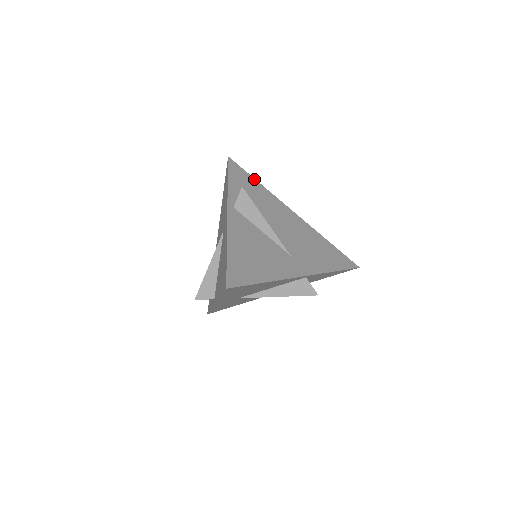
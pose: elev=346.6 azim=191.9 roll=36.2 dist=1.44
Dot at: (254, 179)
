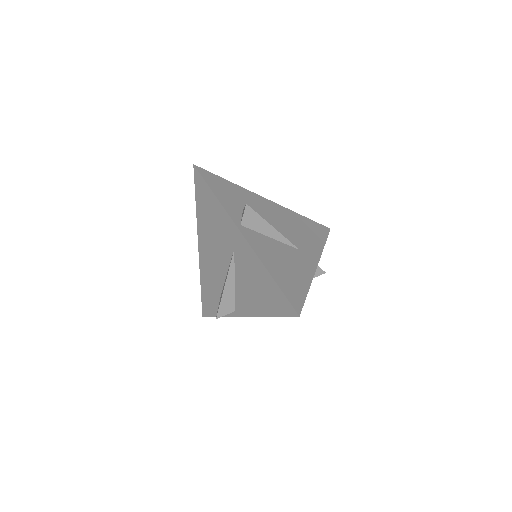
Dot at: (226, 180)
